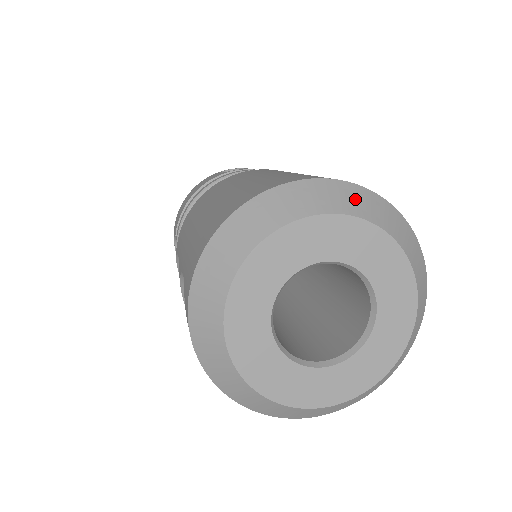
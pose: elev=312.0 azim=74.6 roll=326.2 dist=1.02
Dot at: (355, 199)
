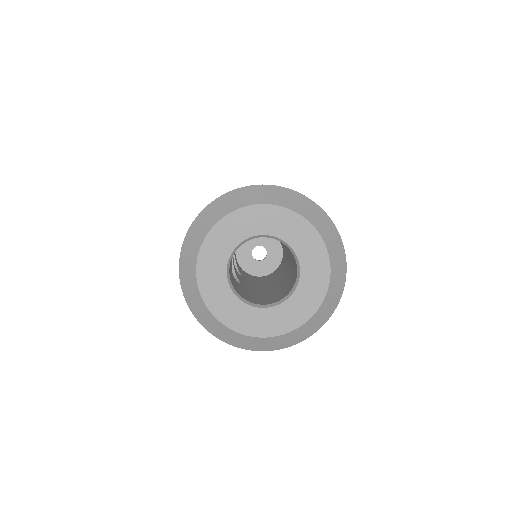
Dot at: (295, 201)
